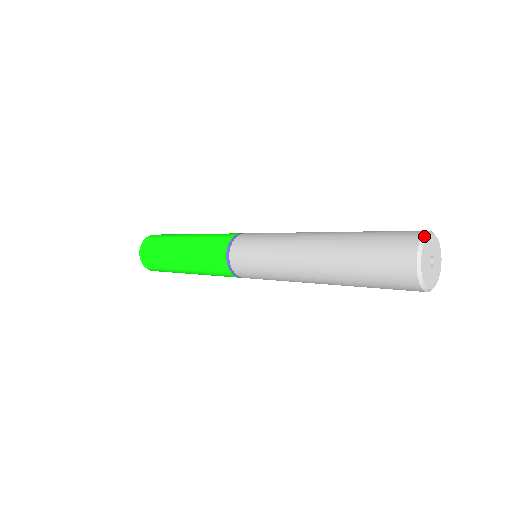
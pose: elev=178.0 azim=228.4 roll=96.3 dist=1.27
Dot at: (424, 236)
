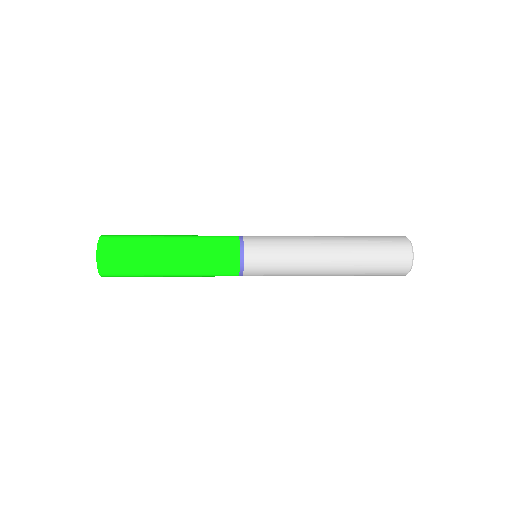
Dot at: occluded
